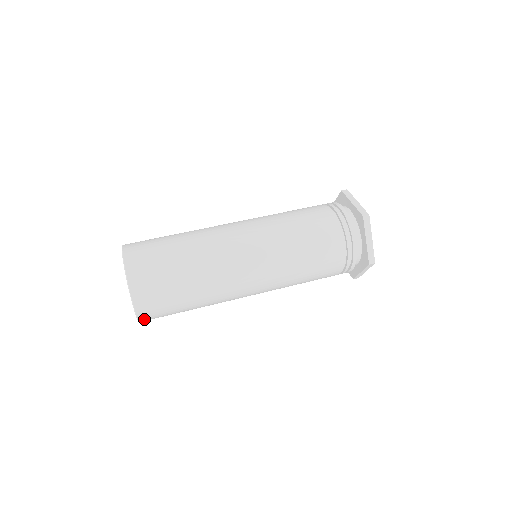
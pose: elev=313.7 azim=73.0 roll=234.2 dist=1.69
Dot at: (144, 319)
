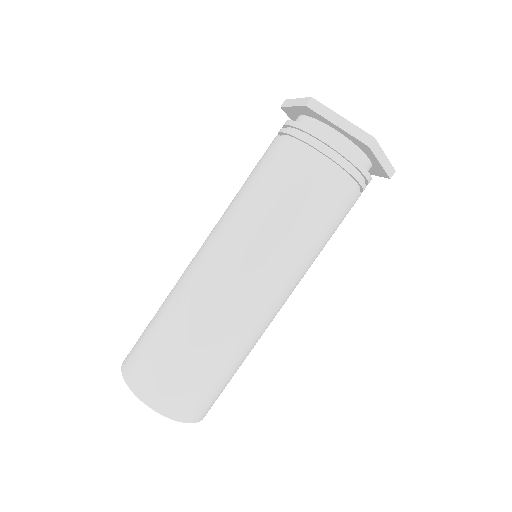
Dot at: occluded
